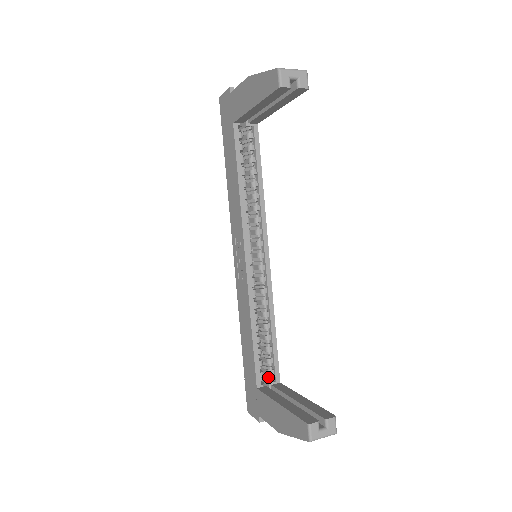
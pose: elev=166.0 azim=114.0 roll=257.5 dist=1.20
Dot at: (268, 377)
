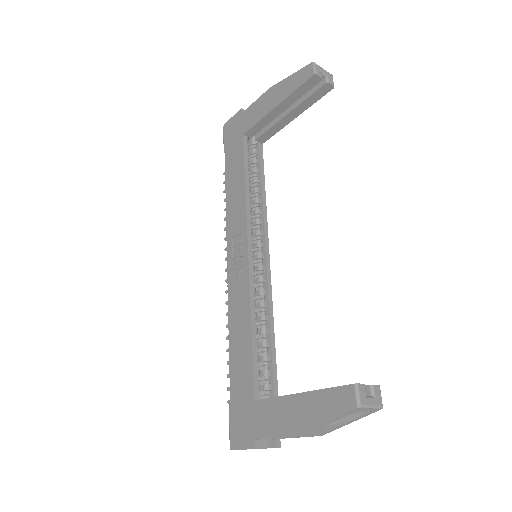
Dot at: occluded
